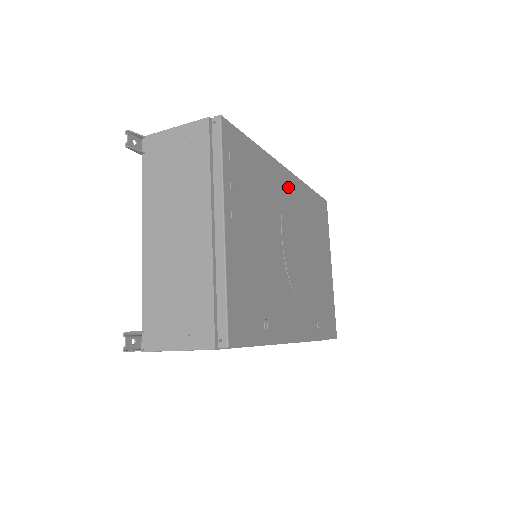
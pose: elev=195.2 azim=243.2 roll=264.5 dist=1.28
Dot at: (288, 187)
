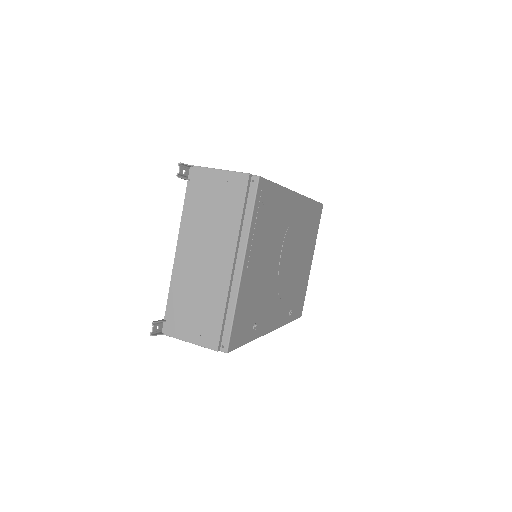
Dot at: (295, 209)
